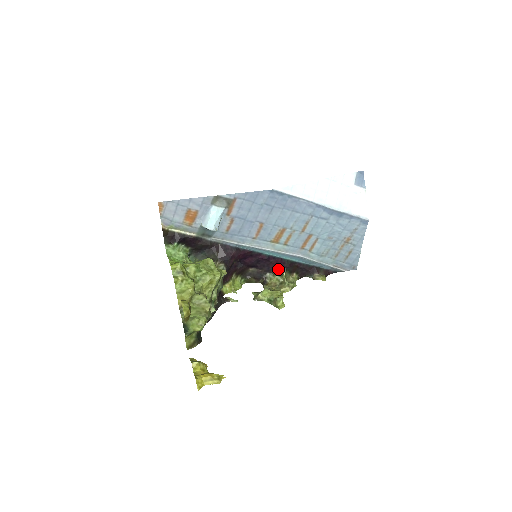
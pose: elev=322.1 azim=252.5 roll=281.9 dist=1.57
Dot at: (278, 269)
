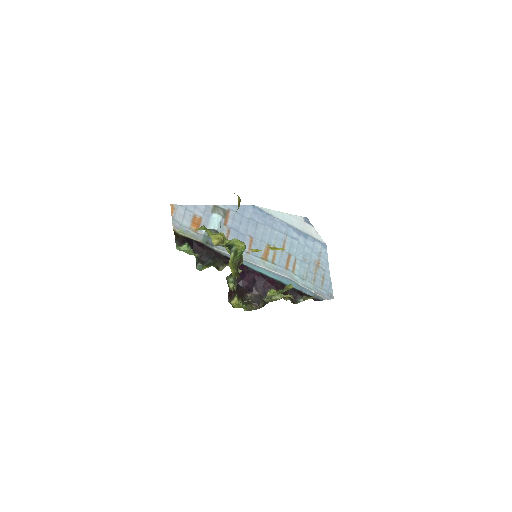
Dot at: occluded
